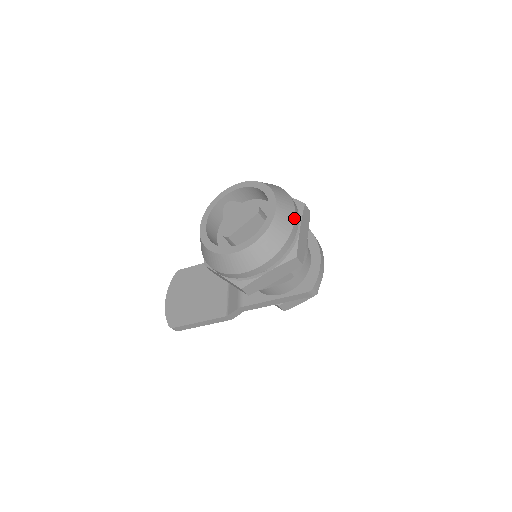
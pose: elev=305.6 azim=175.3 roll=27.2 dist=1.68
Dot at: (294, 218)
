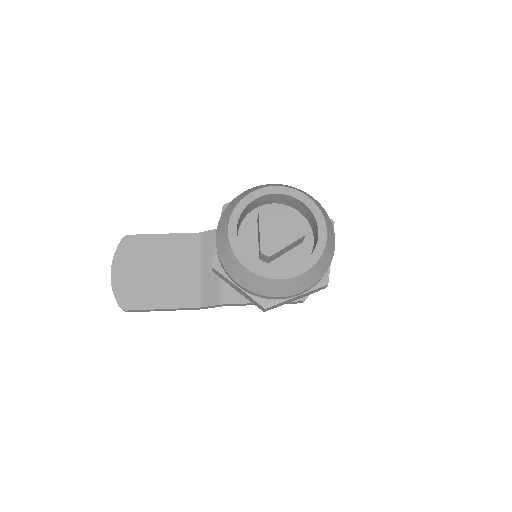
Dot at: occluded
